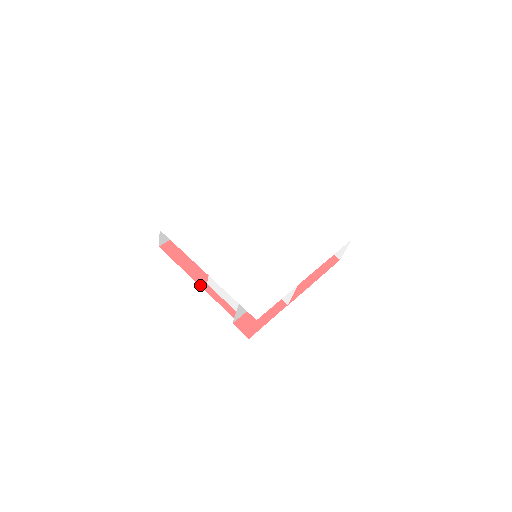
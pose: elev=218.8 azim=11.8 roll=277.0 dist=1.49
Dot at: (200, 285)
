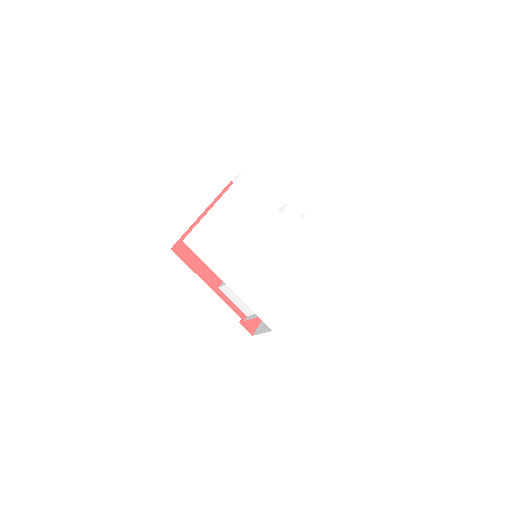
Dot at: (213, 290)
